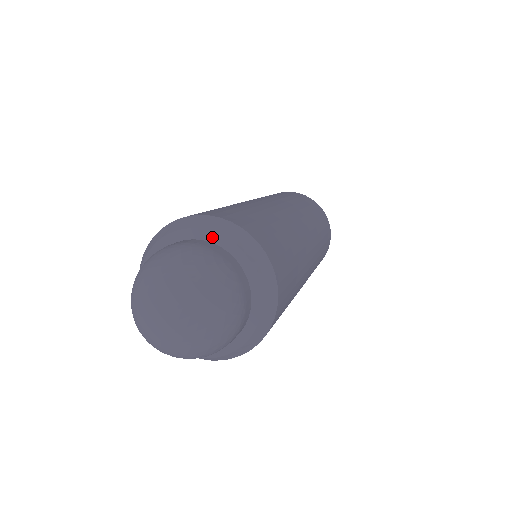
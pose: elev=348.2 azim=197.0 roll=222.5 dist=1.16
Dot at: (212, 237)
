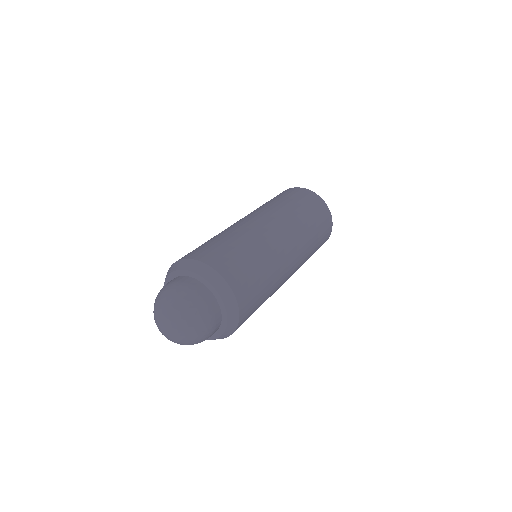
Dot at: (184, 273)
